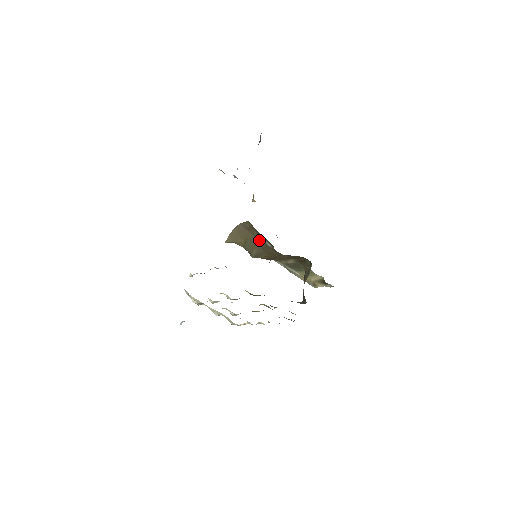
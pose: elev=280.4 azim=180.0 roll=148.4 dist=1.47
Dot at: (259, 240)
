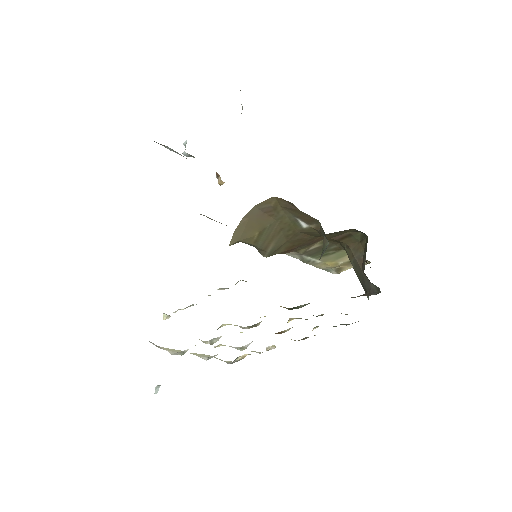
Dot at: (285, 224)
